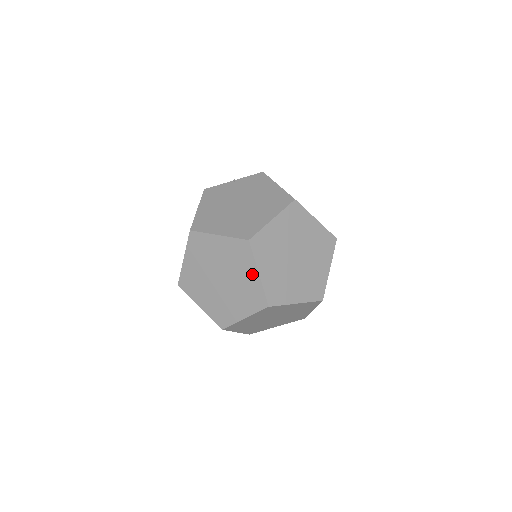
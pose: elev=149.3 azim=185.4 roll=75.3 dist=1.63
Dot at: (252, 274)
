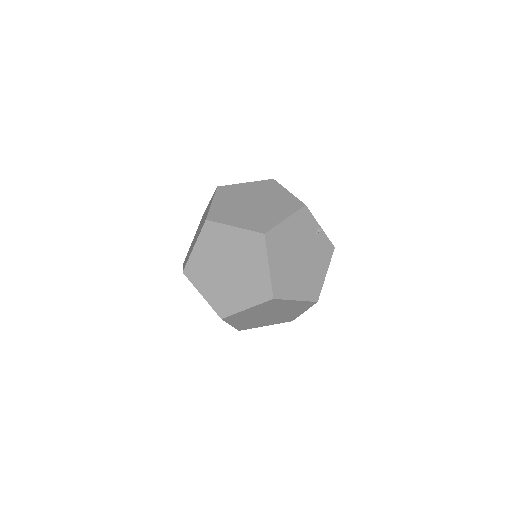
Dot at: occluded
